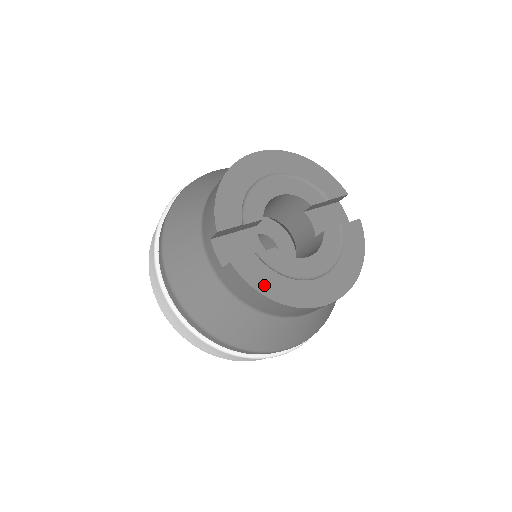
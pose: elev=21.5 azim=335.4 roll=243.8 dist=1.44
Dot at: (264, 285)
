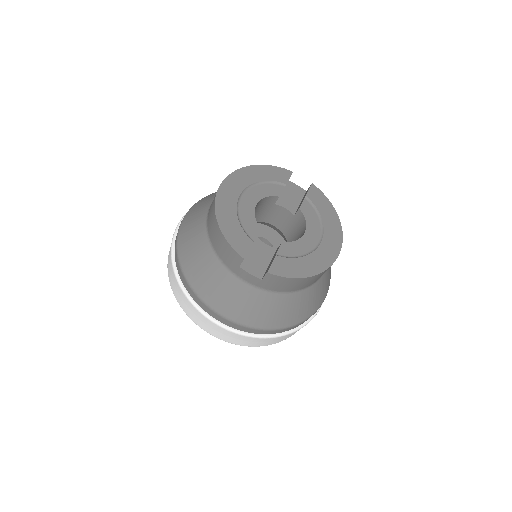
Dot at: (297, 271)
